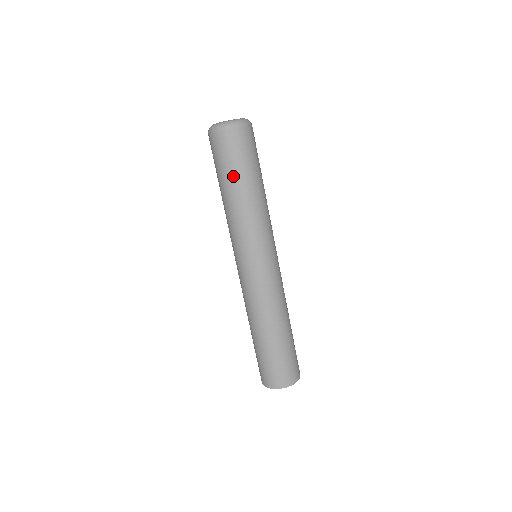
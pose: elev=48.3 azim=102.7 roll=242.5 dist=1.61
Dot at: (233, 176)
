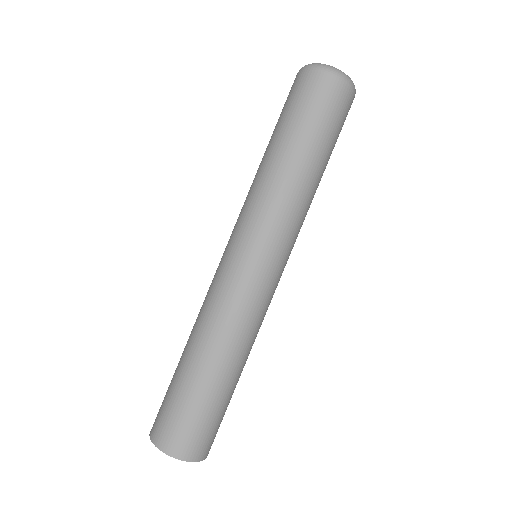
Dot at: (302, 133)
